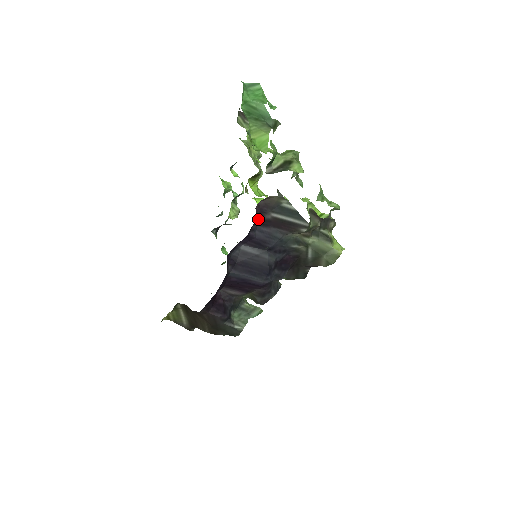
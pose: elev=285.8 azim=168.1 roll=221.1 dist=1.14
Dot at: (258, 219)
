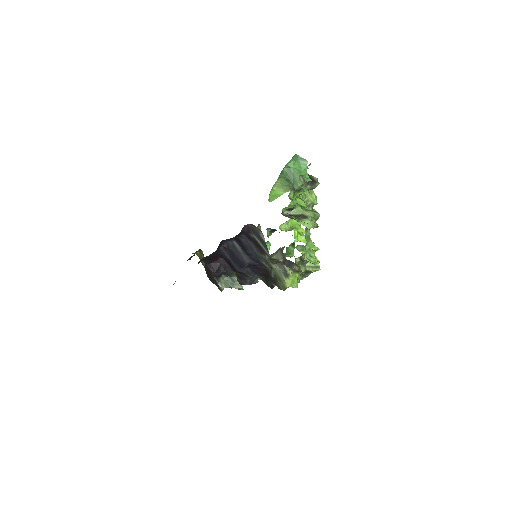
Dot at: (246, 233)
